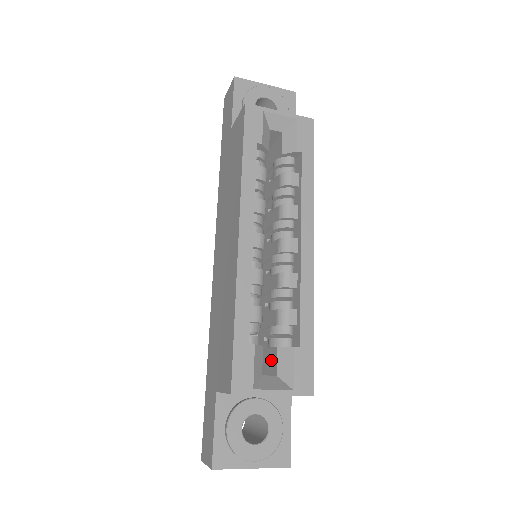
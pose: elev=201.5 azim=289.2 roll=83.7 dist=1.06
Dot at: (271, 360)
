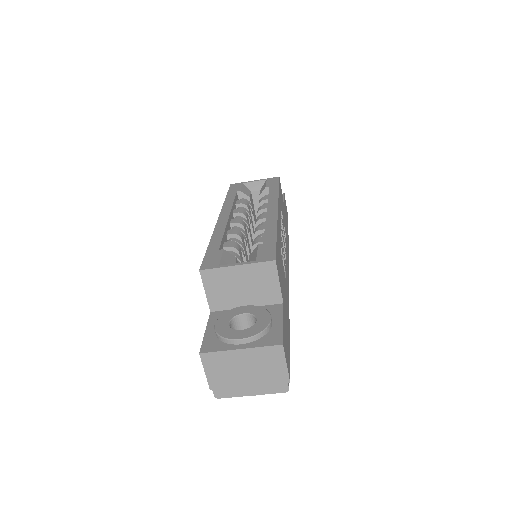
Dot at: occluded
